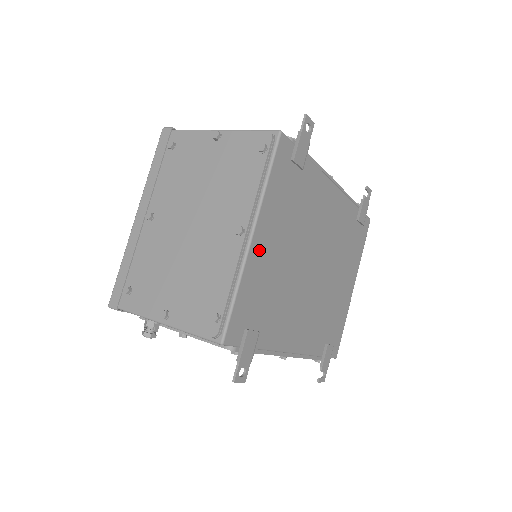
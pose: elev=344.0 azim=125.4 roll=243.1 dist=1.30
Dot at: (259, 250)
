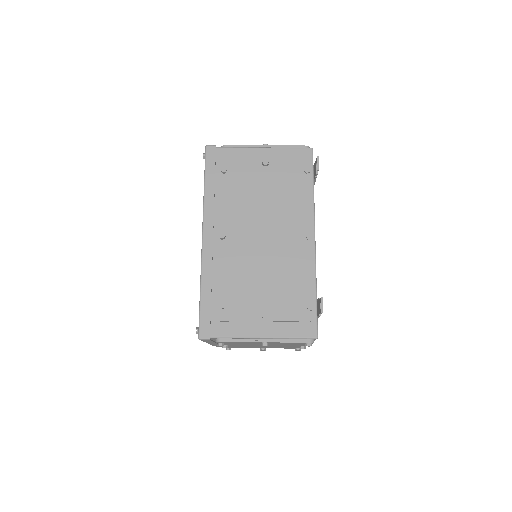
Dot at: occluded
